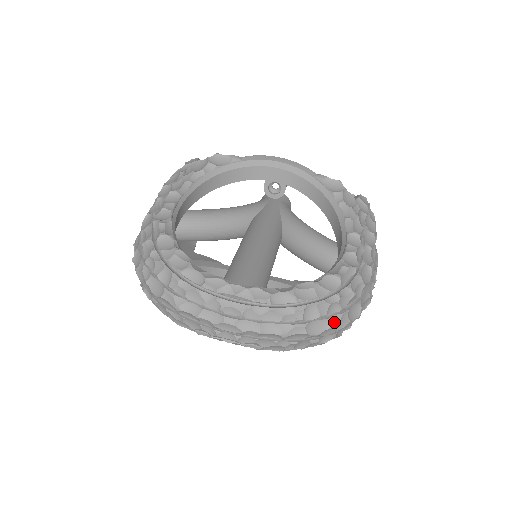
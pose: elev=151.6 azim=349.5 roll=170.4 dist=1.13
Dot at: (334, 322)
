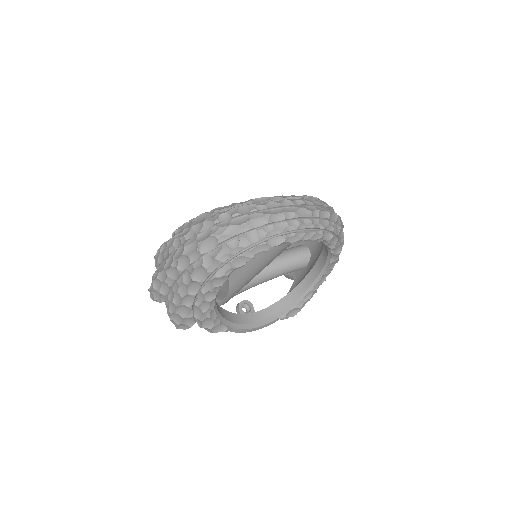
Dot at: occluded
